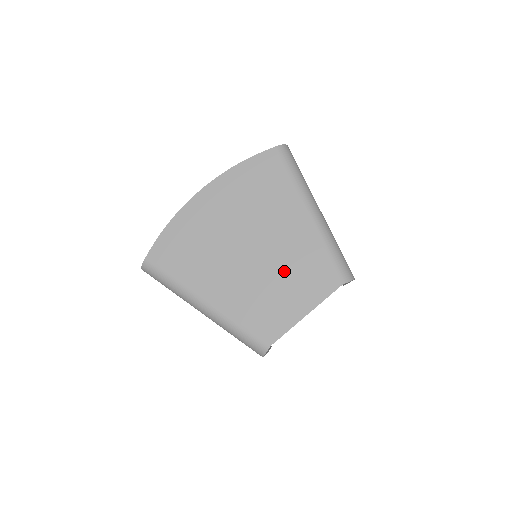
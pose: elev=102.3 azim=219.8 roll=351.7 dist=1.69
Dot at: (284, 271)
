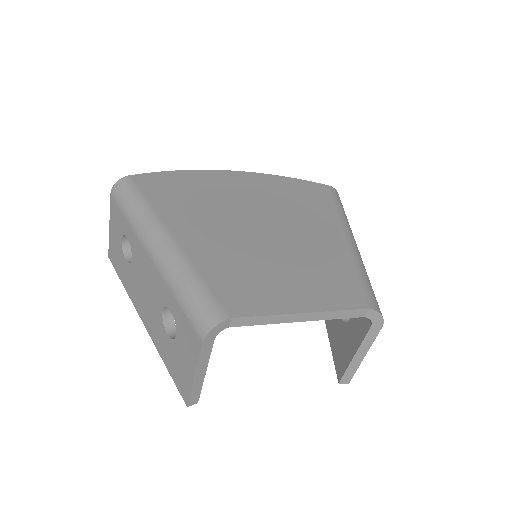
Dot at: (294, 261)
